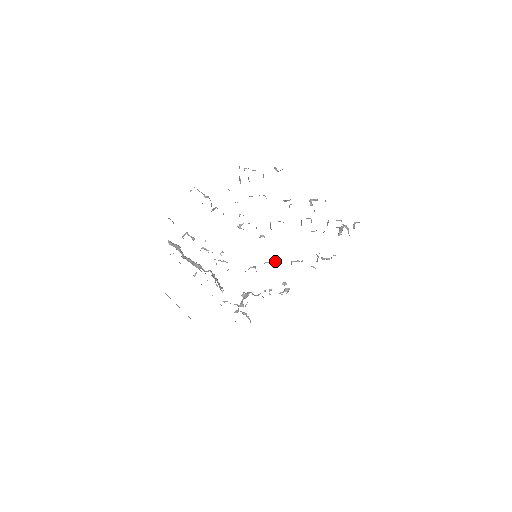
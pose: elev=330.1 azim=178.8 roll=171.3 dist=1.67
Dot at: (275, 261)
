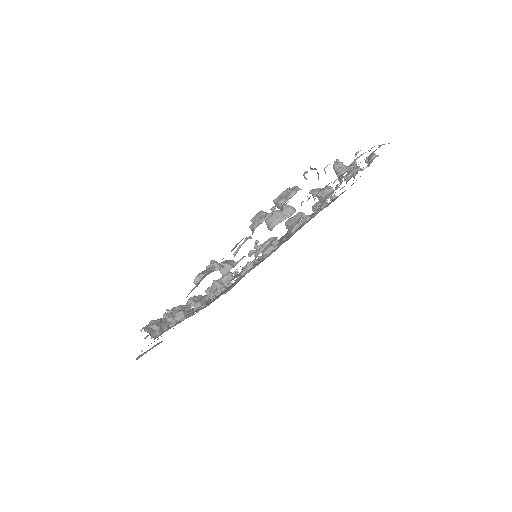
Dot at: occluded
